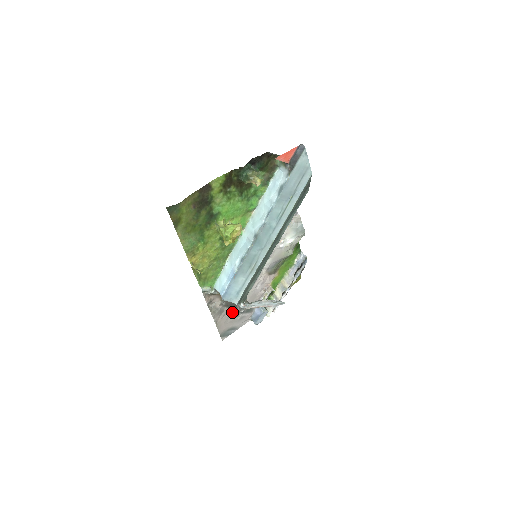
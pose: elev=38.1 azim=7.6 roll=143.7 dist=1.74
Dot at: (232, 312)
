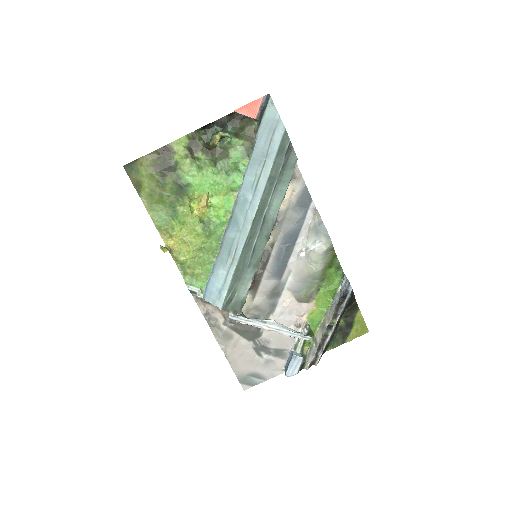
Dot at: (249, 345)
